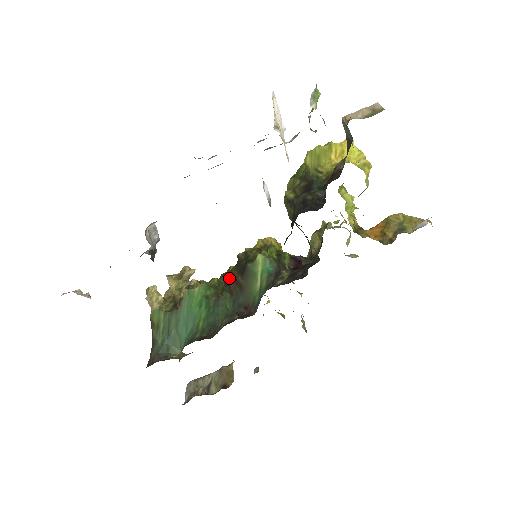
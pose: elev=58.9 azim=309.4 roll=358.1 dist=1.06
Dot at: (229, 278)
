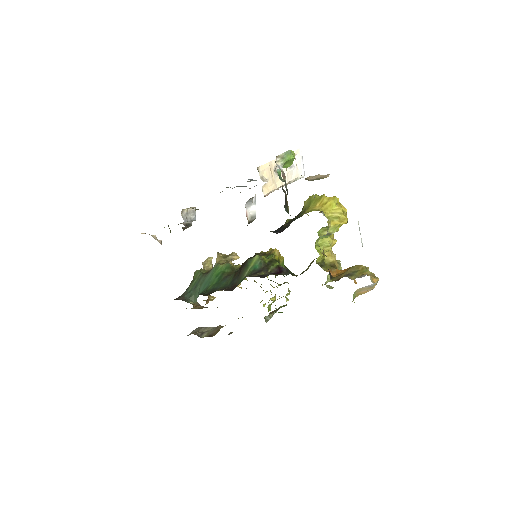
Dot at: (241, 266)
